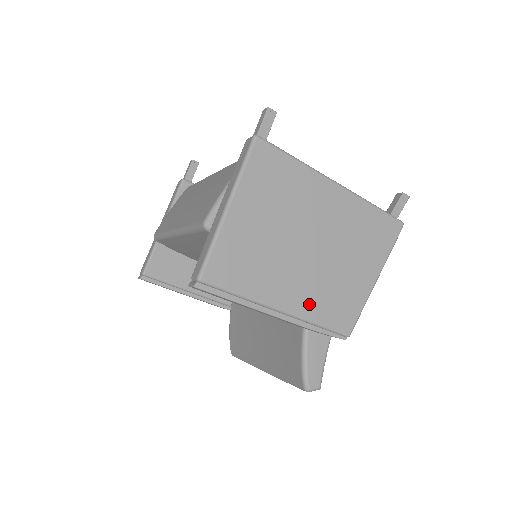
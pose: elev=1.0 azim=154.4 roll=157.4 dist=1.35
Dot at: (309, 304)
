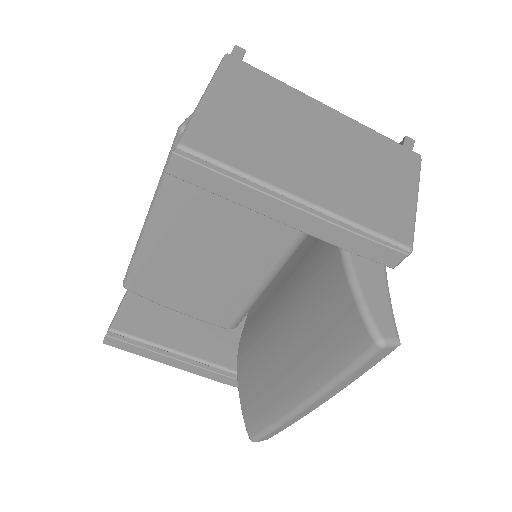
Dot at: (340, 202)
